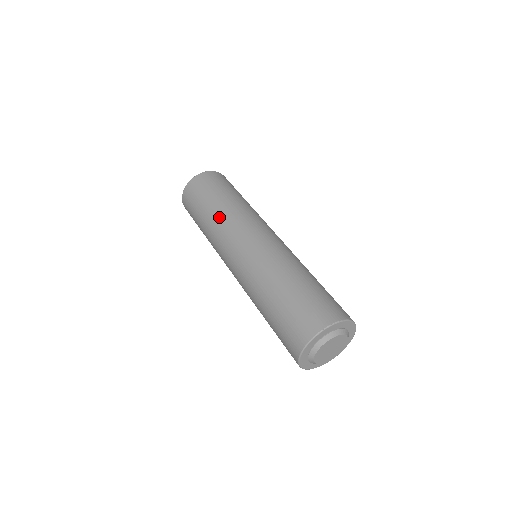
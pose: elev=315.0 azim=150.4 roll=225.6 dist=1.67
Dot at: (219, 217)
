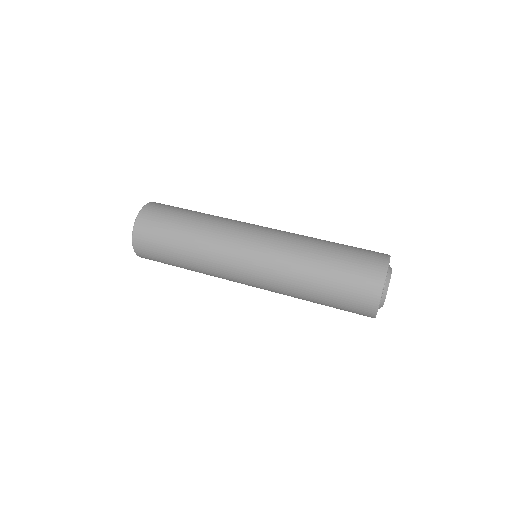
Dot at: (200, 261)
